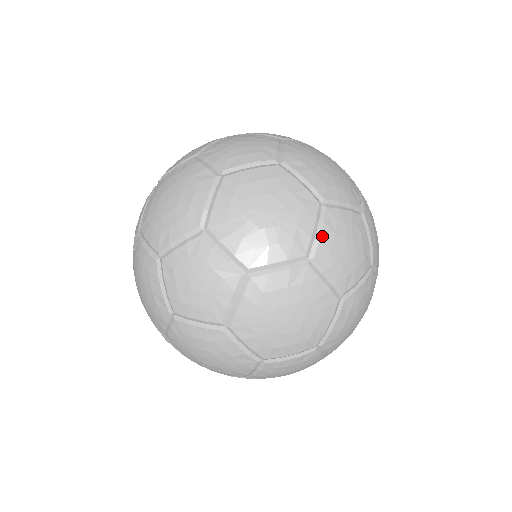
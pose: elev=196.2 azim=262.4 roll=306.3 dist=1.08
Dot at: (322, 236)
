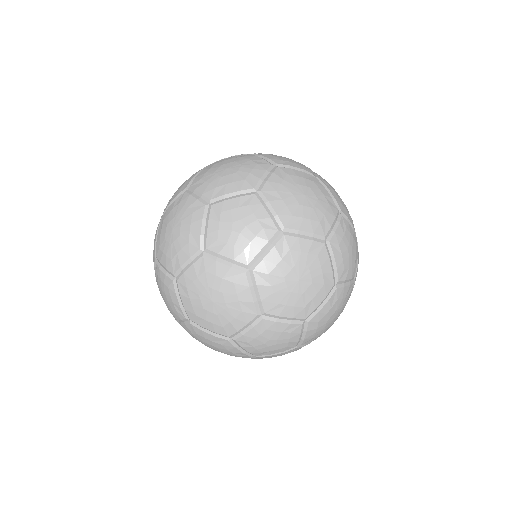
Dot at: (337, 230)
